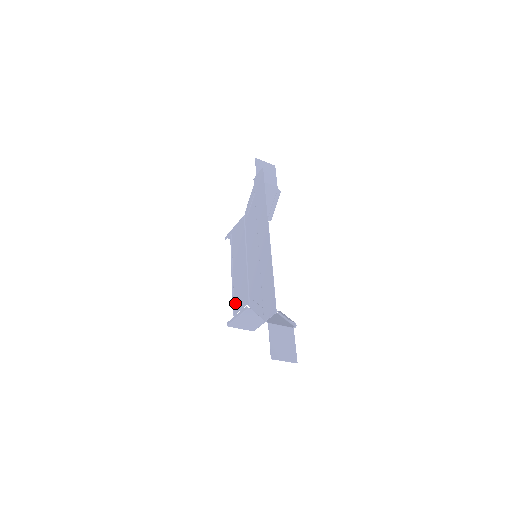
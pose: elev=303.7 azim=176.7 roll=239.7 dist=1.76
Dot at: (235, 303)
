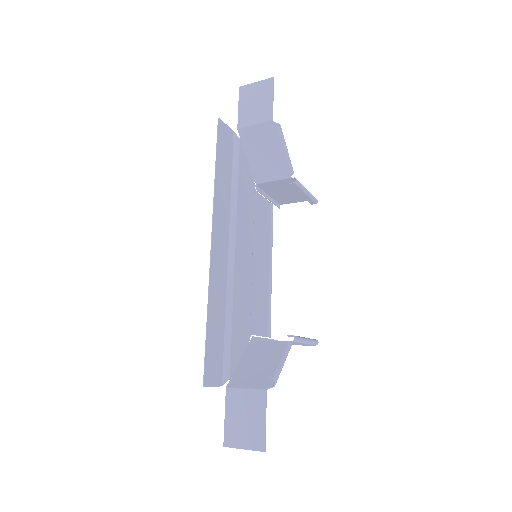
Dot at: (265, 320)
